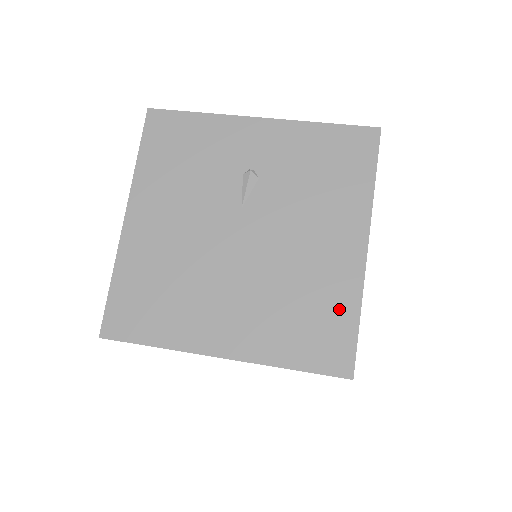
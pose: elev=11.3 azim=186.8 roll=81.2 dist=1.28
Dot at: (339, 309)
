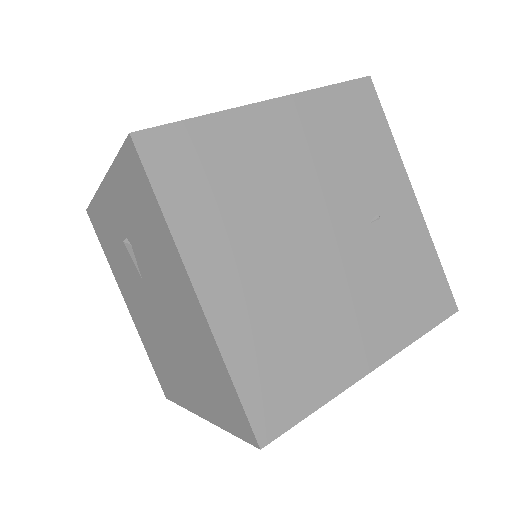
Dot at: (218, 371)
